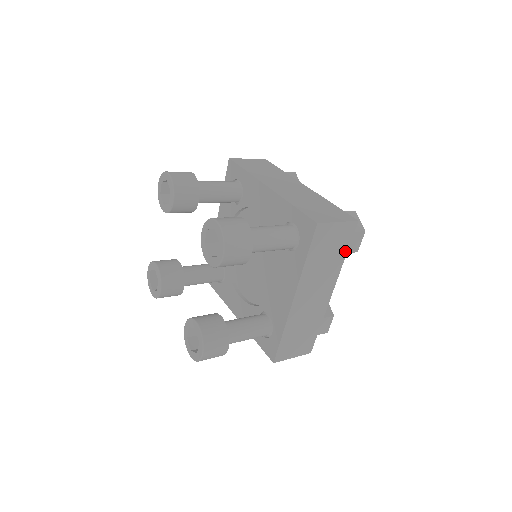
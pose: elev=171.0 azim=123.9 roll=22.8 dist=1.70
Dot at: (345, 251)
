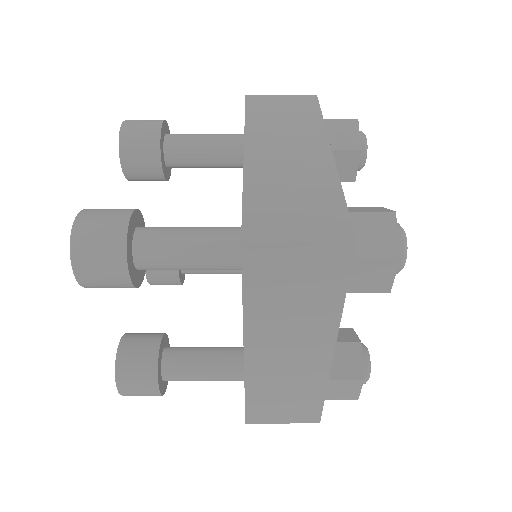
Dot at: (340, 292)
